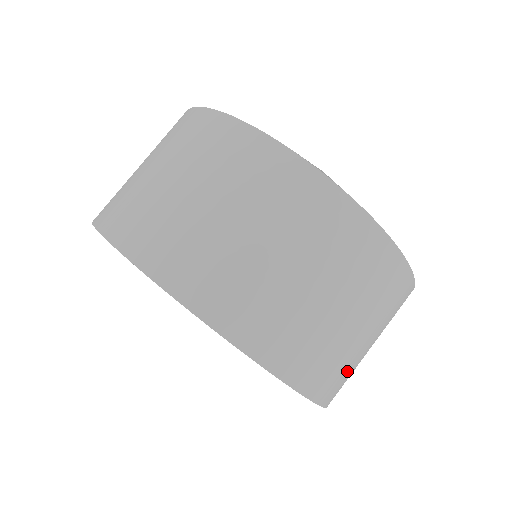
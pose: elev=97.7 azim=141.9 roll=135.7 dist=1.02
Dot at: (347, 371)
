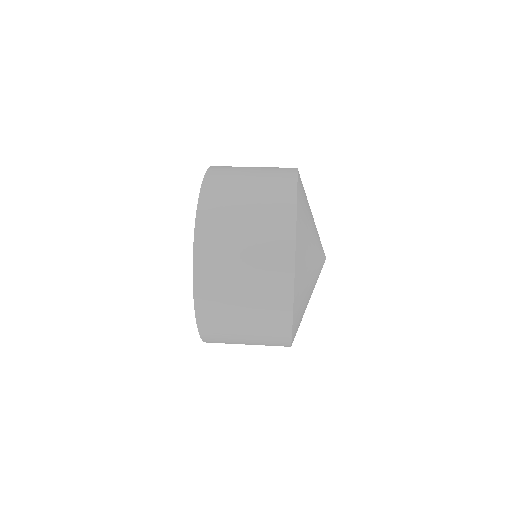
Dot at: (220, 257)
